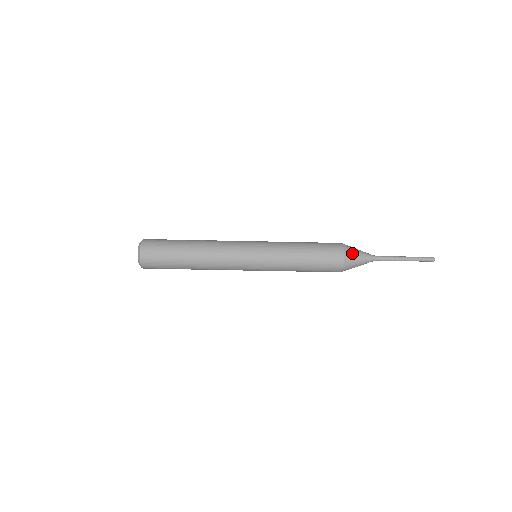
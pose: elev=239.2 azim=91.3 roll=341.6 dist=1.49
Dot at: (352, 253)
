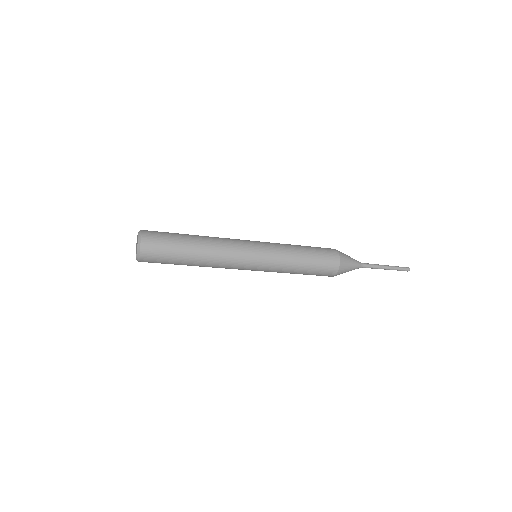
Dot at: (346, 262)
